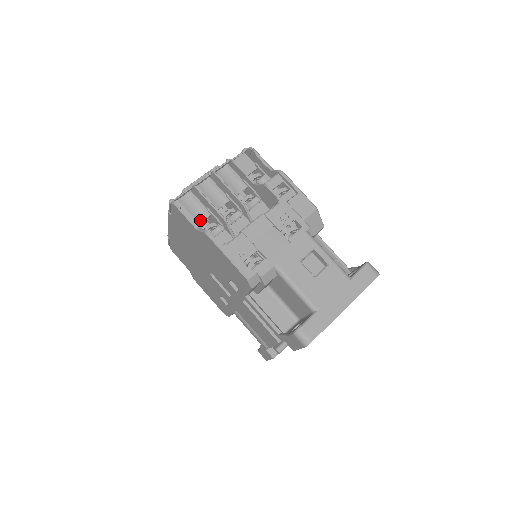
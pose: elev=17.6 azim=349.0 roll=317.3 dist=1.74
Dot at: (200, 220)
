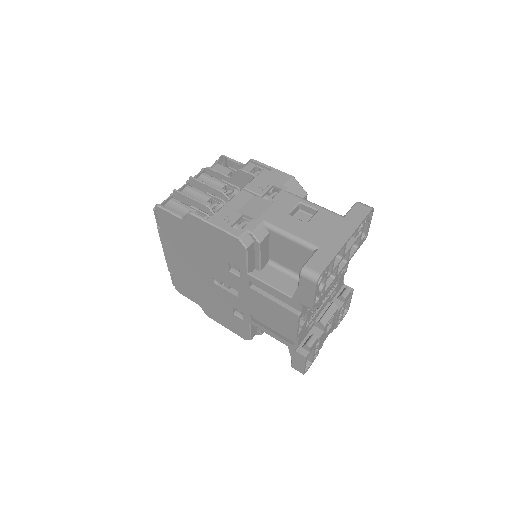
Dot at: occluded
